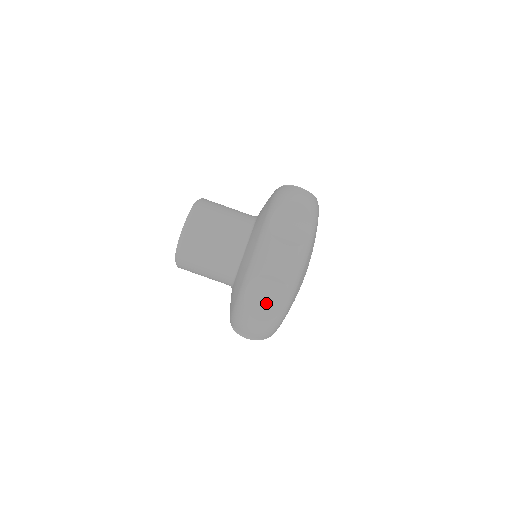
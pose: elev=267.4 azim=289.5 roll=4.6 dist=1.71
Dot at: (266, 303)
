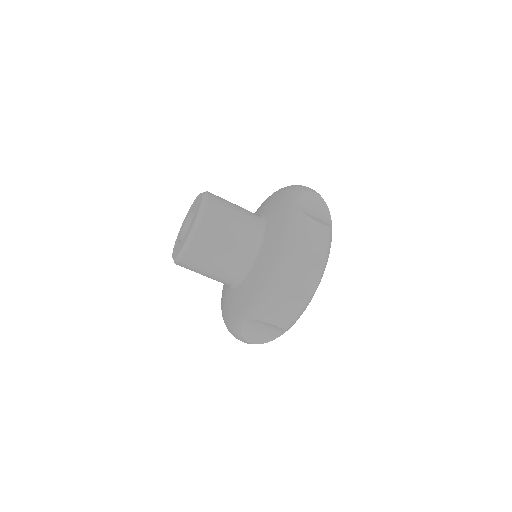
Dot at: (300, 283)
